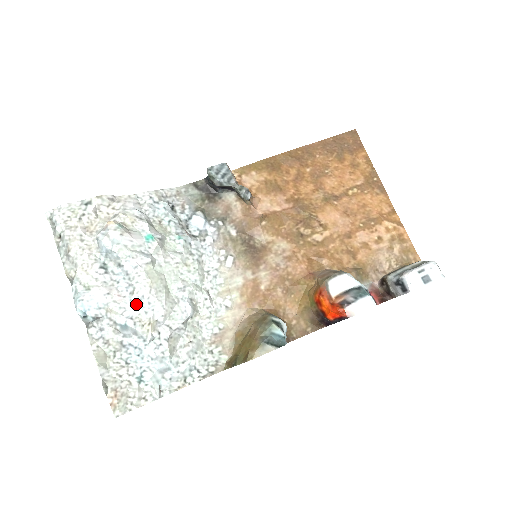
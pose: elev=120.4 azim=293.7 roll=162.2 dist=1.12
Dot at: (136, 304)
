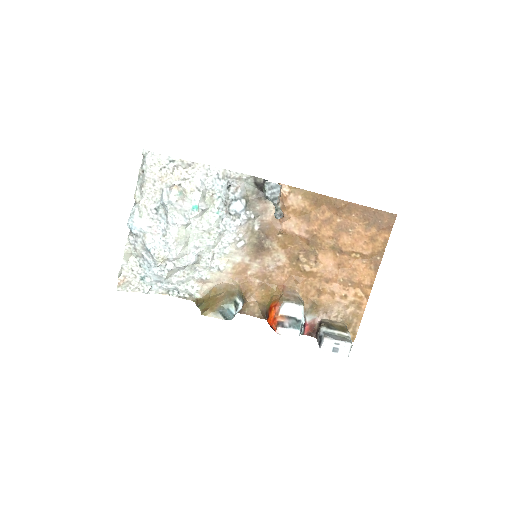
Dot at: (162, 243)
